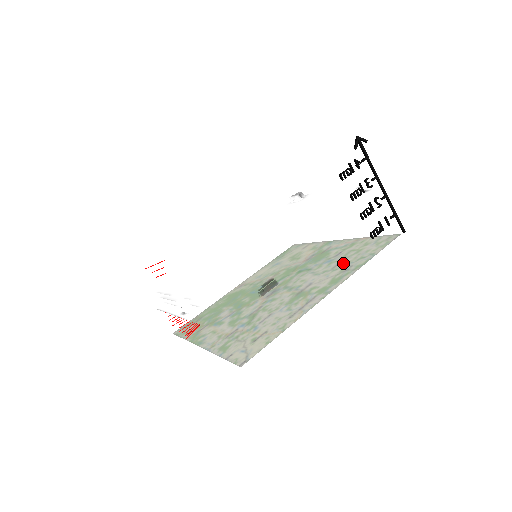
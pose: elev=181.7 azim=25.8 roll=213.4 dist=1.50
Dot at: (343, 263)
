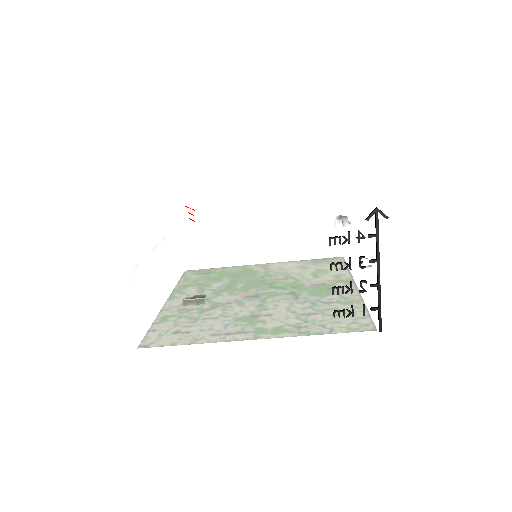
Dot at: (311, 317)
